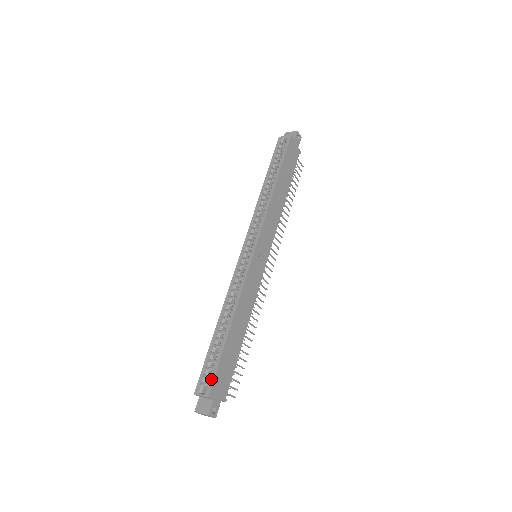
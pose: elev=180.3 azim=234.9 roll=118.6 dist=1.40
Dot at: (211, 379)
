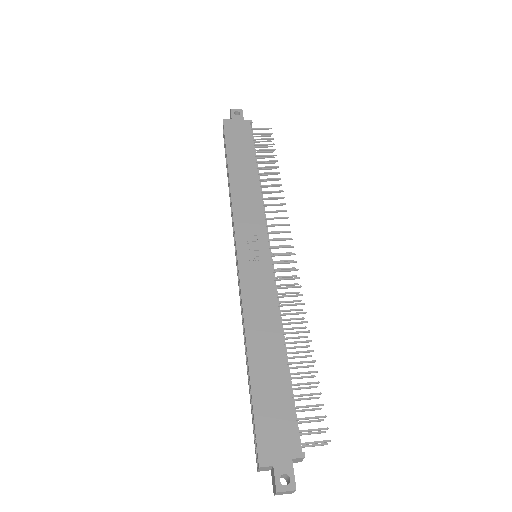
Dot at: (255, 439)
